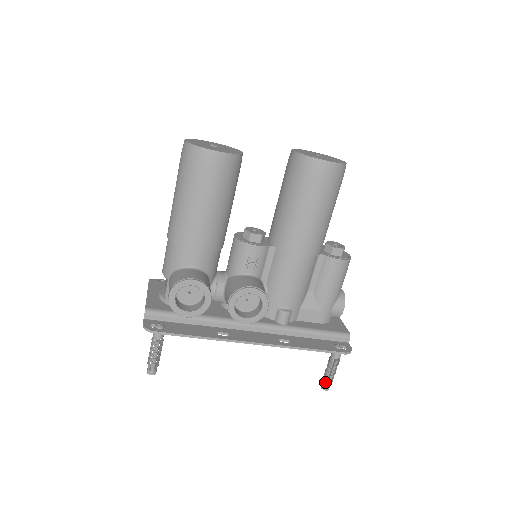
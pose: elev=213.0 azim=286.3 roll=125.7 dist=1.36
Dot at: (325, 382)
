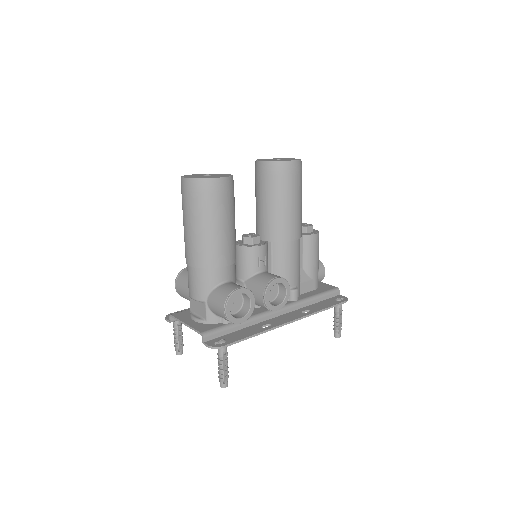
Dot at: (338, 331)
